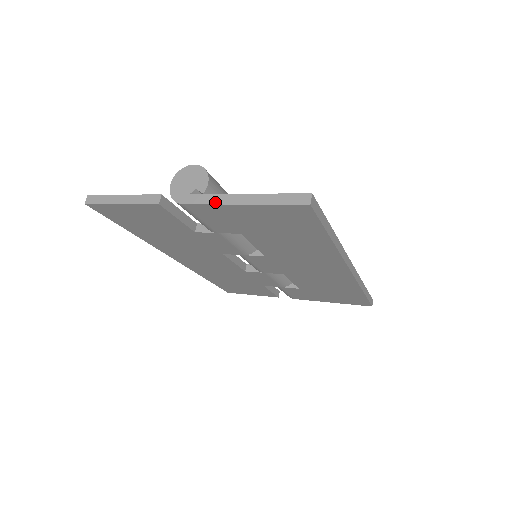
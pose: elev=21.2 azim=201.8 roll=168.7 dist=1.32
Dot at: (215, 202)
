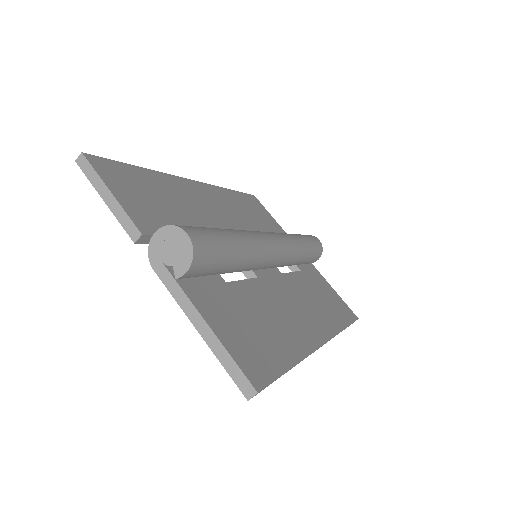
Dot at: (179, 301)
